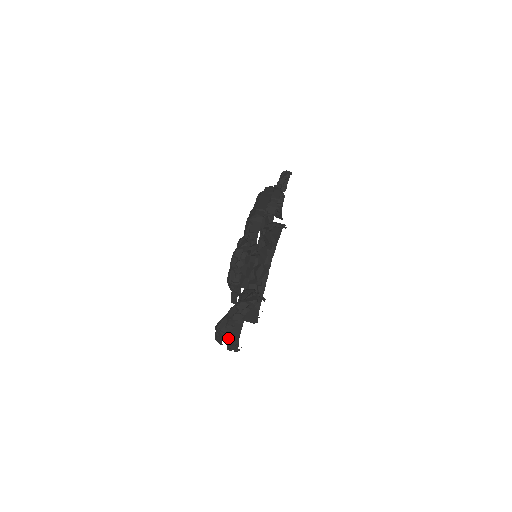
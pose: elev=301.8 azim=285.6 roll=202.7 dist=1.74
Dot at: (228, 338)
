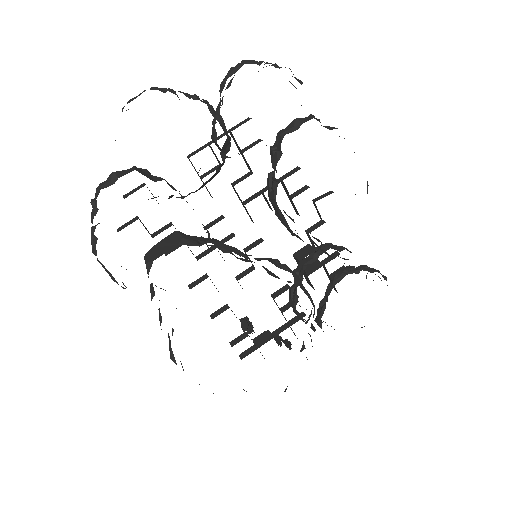
Dot at: occluded
